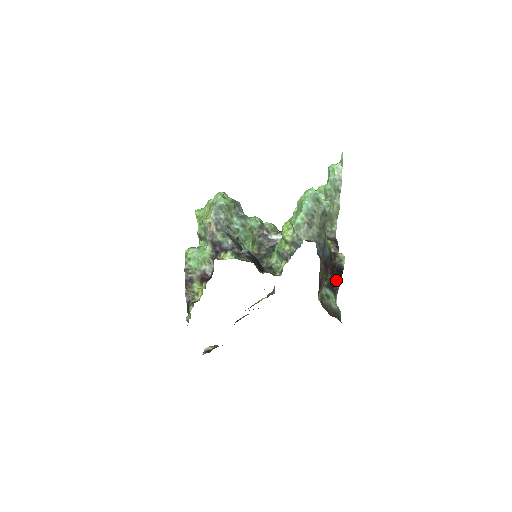
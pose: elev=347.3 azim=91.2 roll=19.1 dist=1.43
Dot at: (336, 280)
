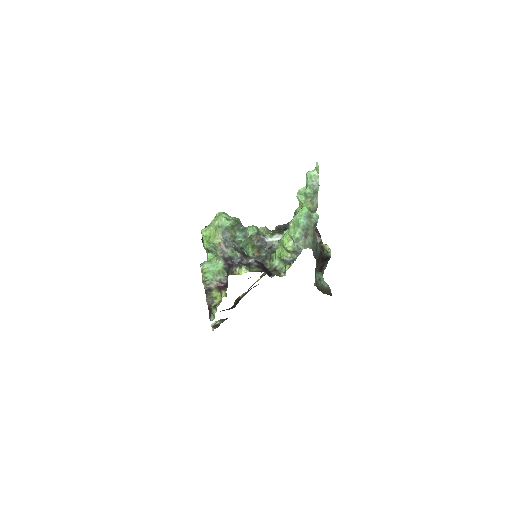
Dot at: (324, 265)
